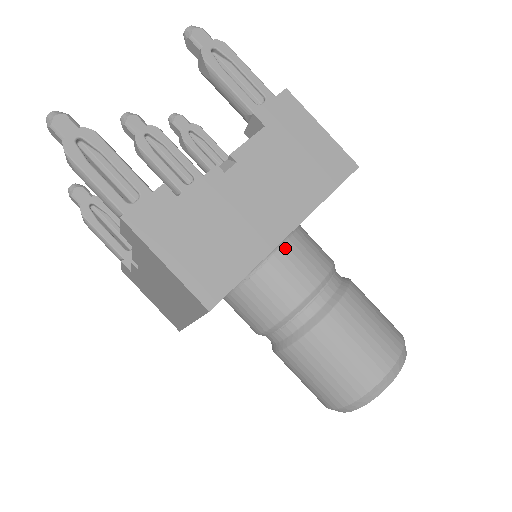
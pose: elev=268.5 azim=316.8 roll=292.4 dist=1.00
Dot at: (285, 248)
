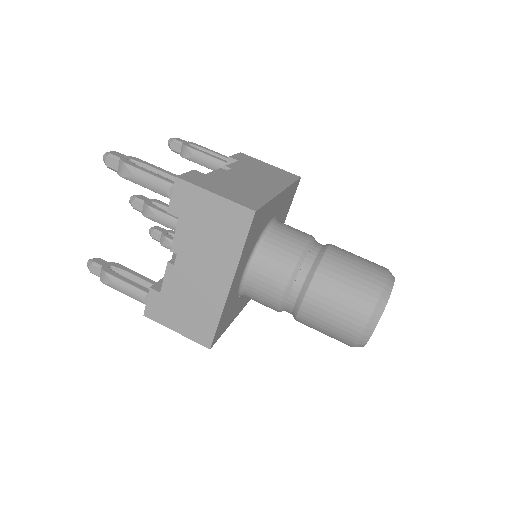
Dot at: (278, 223)
